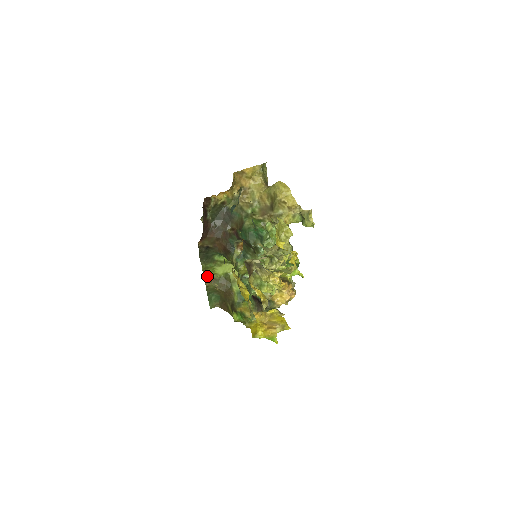
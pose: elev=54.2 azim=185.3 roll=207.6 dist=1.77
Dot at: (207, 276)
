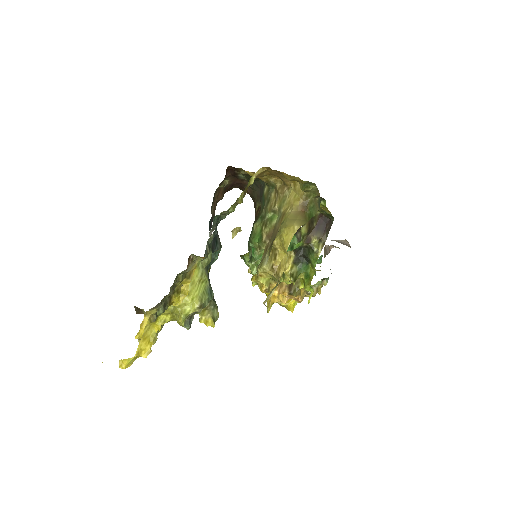
Dot at: occluded
